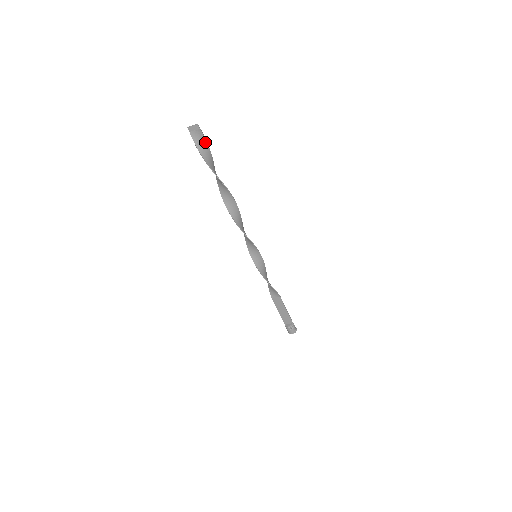
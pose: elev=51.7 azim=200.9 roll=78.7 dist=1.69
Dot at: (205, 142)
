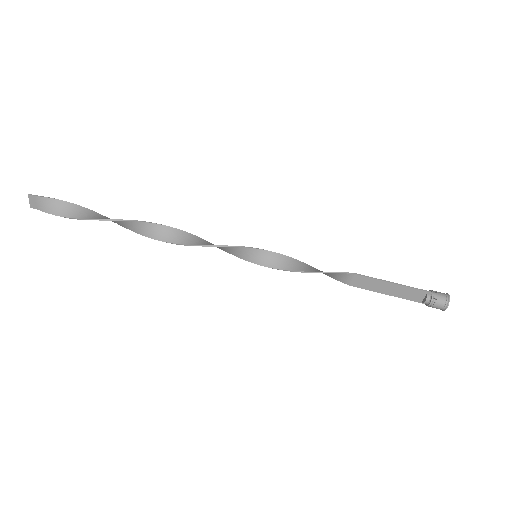
Dot at: (57, 202)
